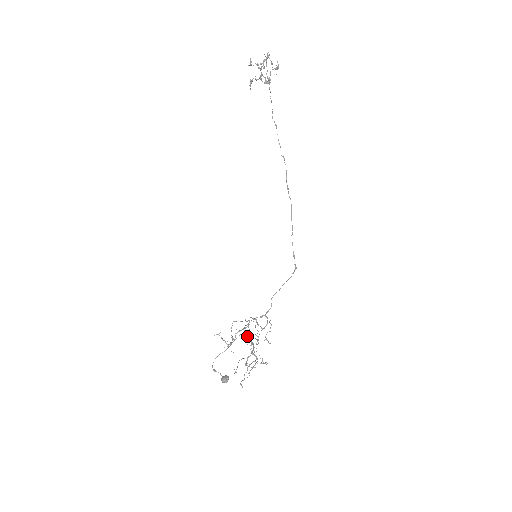
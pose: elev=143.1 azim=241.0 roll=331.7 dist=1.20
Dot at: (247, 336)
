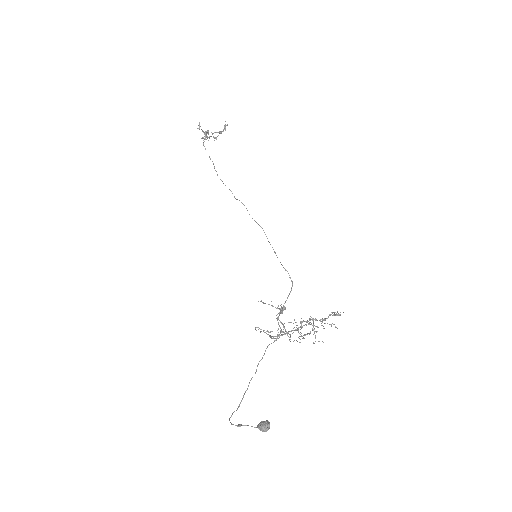
Dot at: (282, 334)
